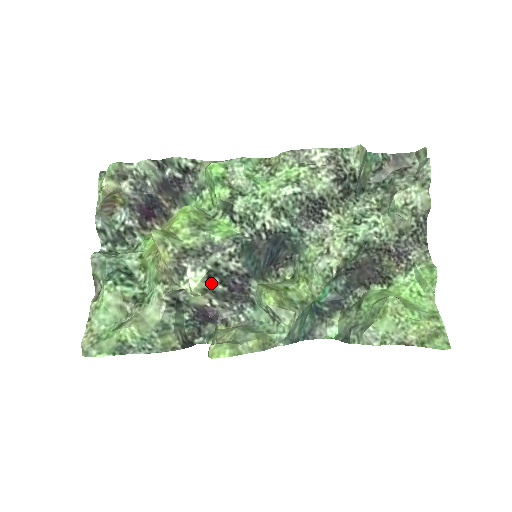
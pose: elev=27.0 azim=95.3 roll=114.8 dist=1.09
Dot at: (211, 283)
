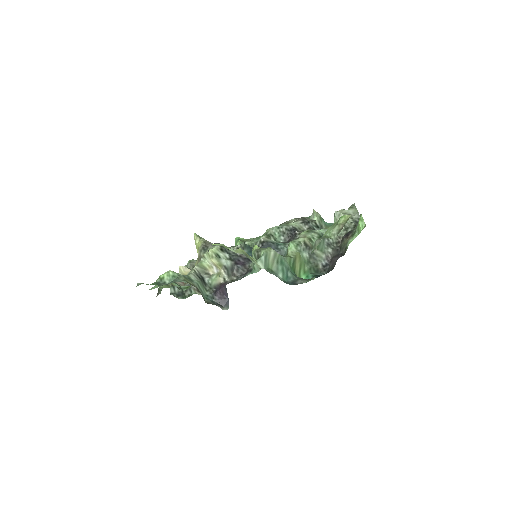
Dot at: (223, 254)
